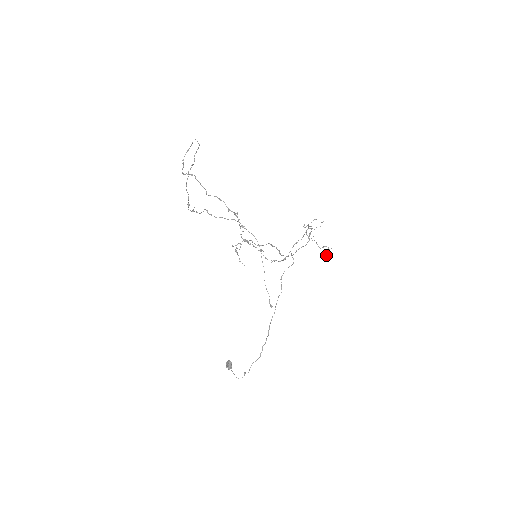
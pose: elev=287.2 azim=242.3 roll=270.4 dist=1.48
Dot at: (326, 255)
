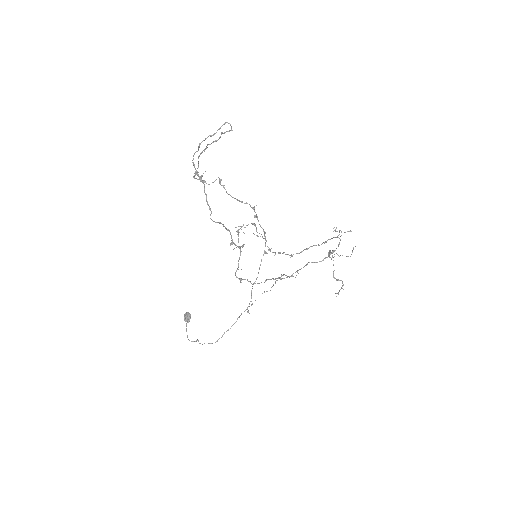
Dot at: occluded
